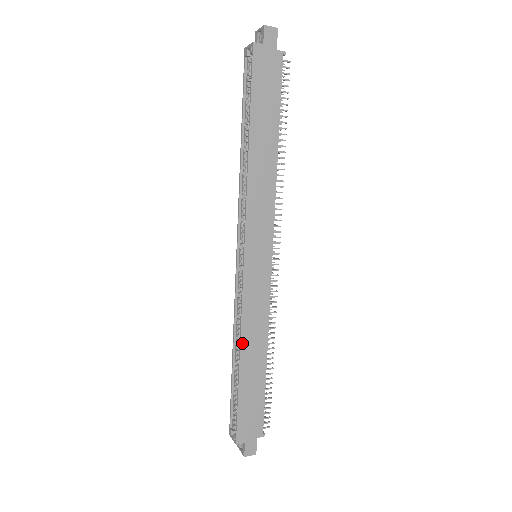
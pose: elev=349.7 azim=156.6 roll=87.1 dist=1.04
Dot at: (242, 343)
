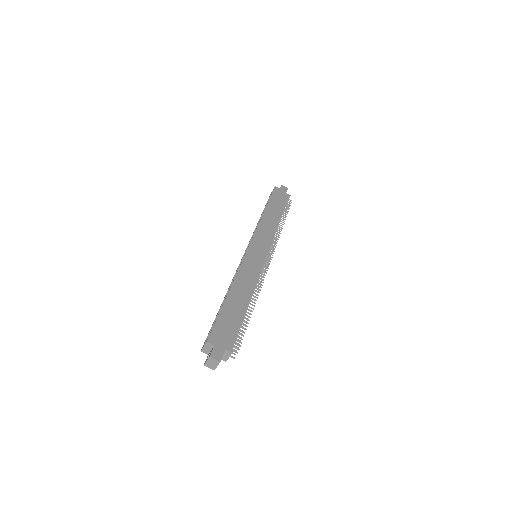
Dot at: (234, 283)
